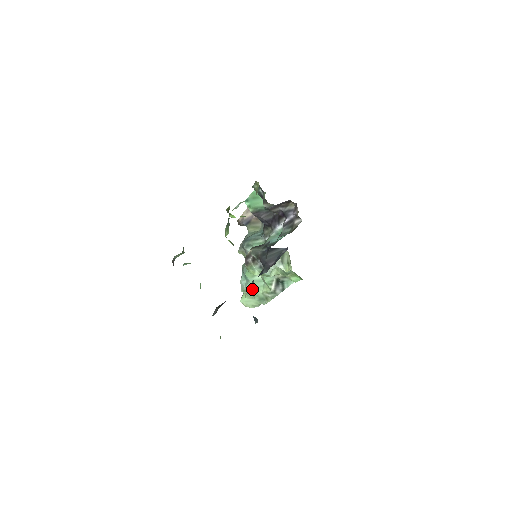
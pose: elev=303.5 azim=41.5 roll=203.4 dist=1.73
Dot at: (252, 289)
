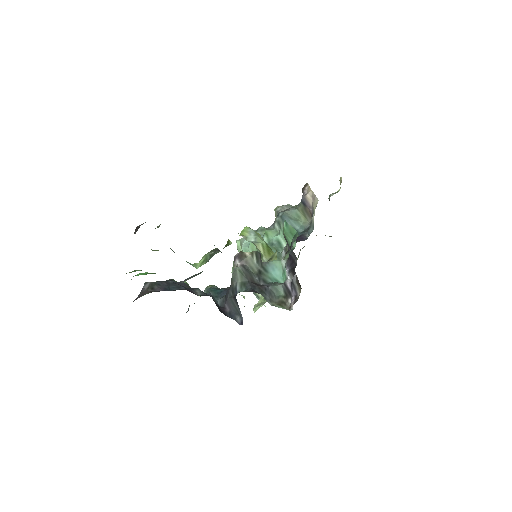
Dot at: occluded
